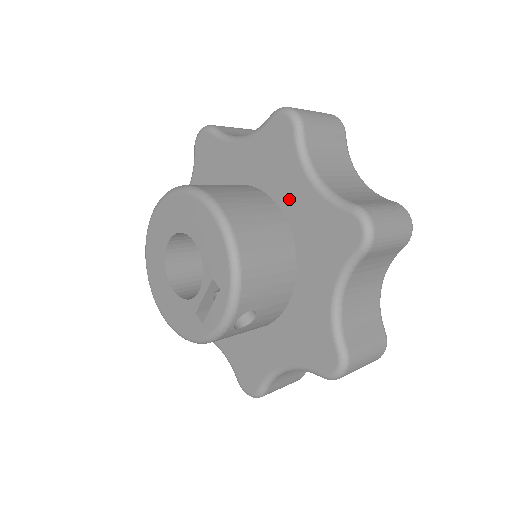
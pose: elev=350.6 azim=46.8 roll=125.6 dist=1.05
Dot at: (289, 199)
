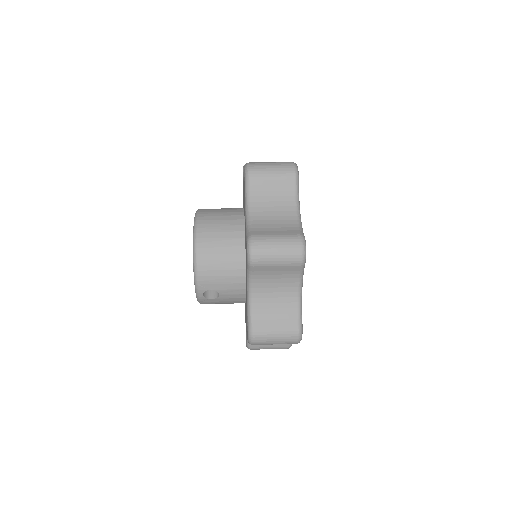
Dot at: occluded
